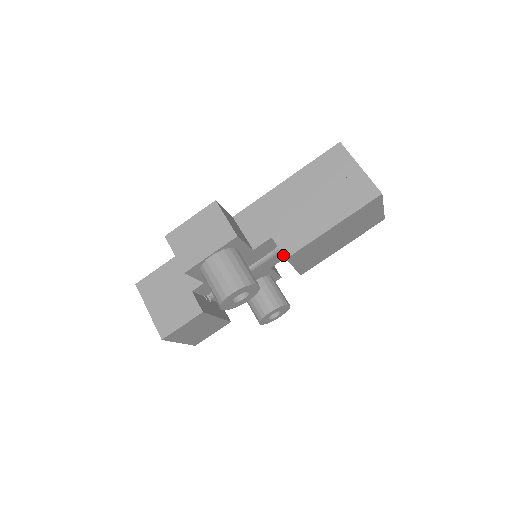
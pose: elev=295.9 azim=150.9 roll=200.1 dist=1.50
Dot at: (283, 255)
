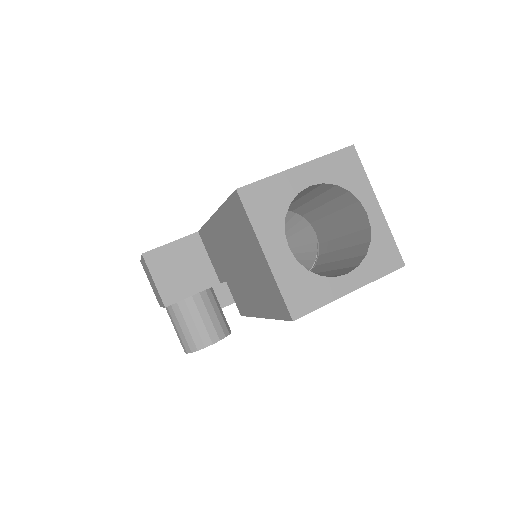
Dot at: occluded
